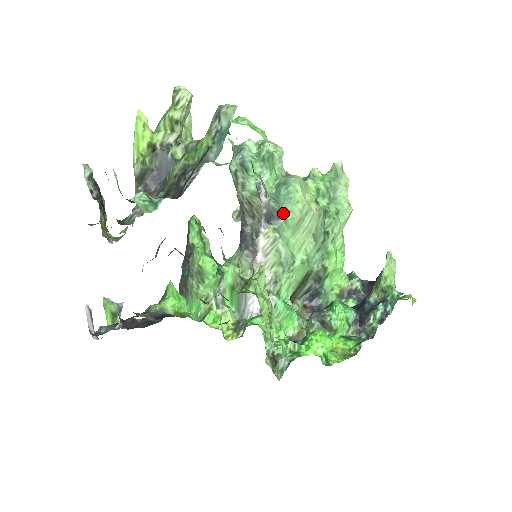
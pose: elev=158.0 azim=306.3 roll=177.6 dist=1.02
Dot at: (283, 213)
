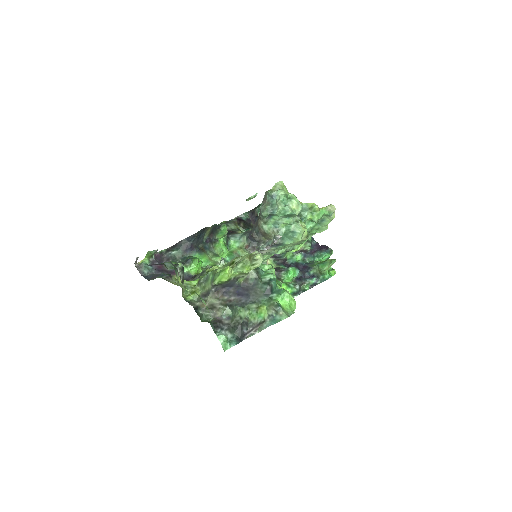
Dot at: (284, 244)
